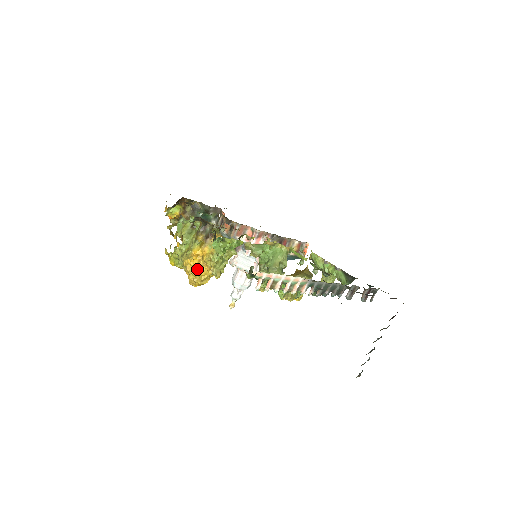
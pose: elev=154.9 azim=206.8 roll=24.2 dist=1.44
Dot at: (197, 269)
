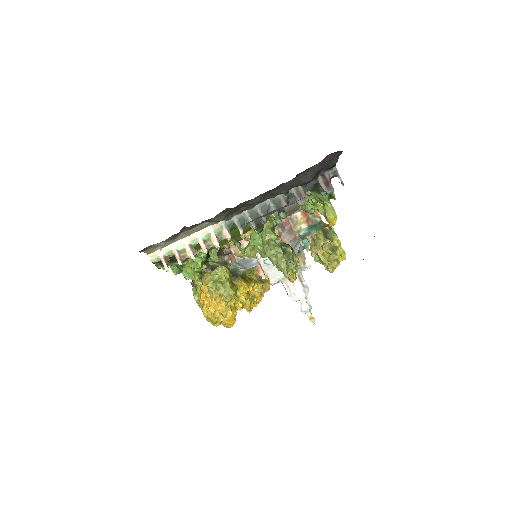
Dot at: (215, 310)
